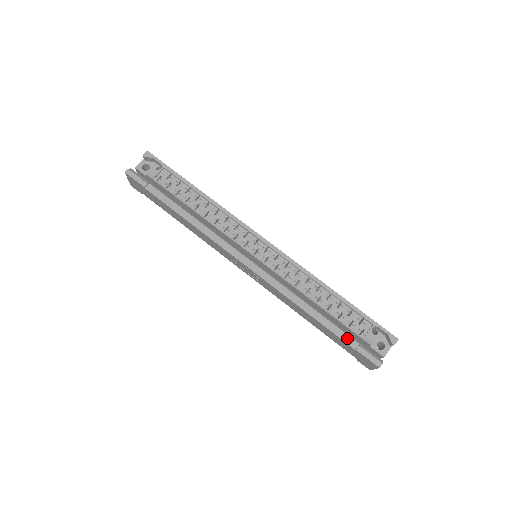
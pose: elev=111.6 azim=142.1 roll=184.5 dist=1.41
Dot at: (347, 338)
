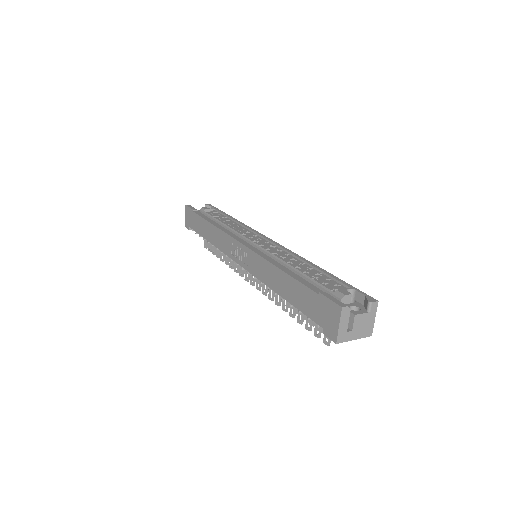
Dot at: (314, 288)
